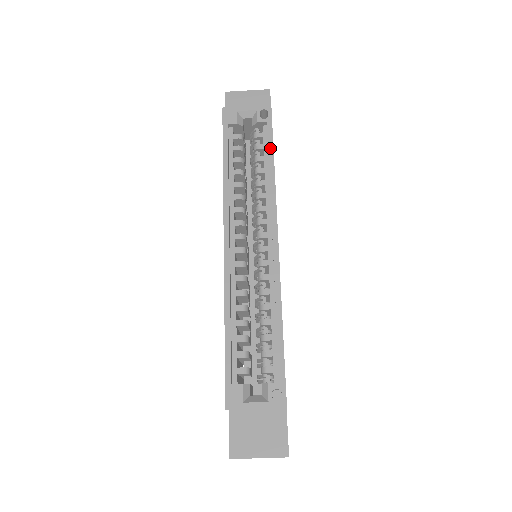
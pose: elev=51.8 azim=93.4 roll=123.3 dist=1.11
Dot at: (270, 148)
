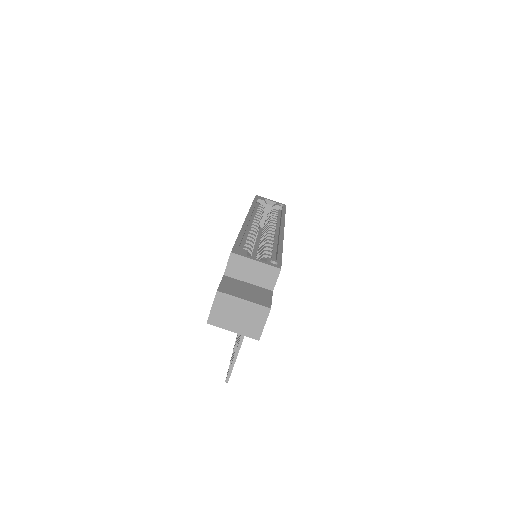
Dot at: (283, 211)
